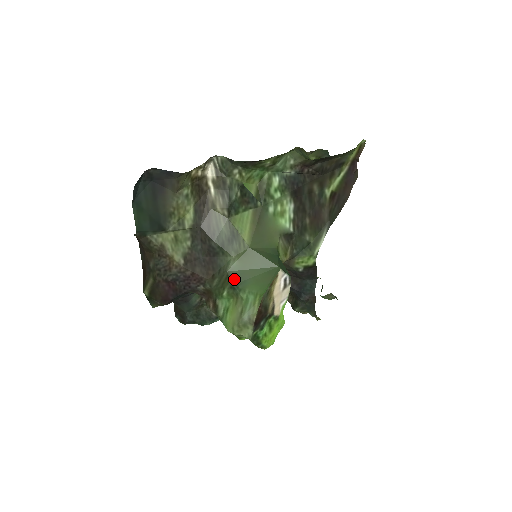
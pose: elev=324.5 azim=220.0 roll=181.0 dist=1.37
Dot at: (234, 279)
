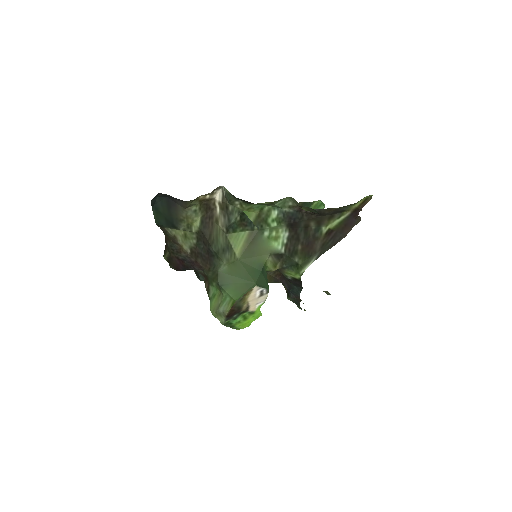
Dot at: (221, 279)
